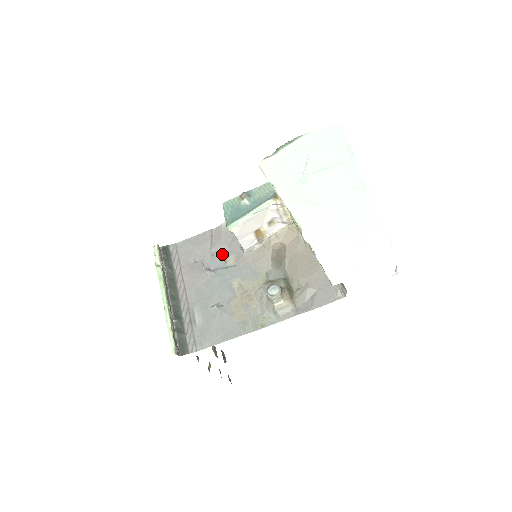
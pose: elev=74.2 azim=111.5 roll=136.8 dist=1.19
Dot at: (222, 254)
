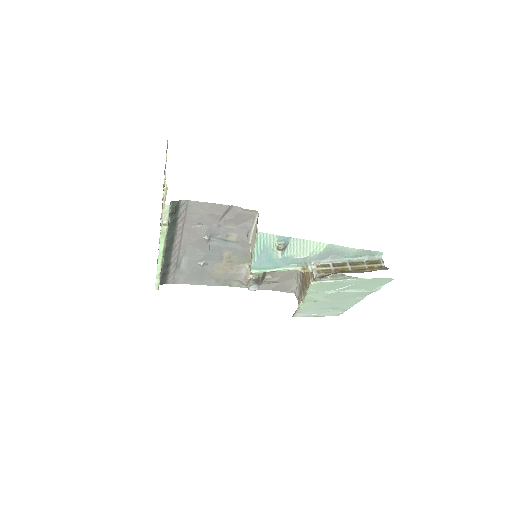
Dot at: (228, 229)
